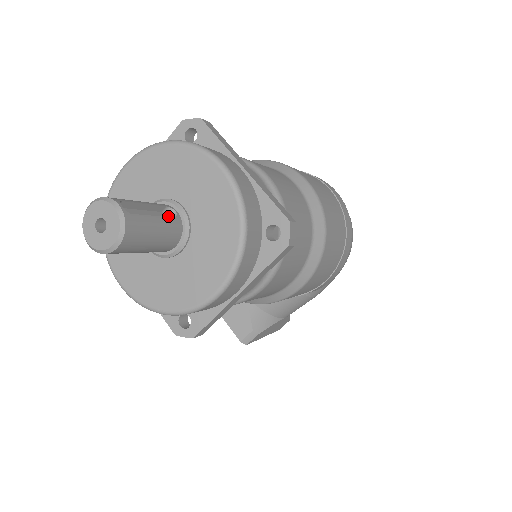
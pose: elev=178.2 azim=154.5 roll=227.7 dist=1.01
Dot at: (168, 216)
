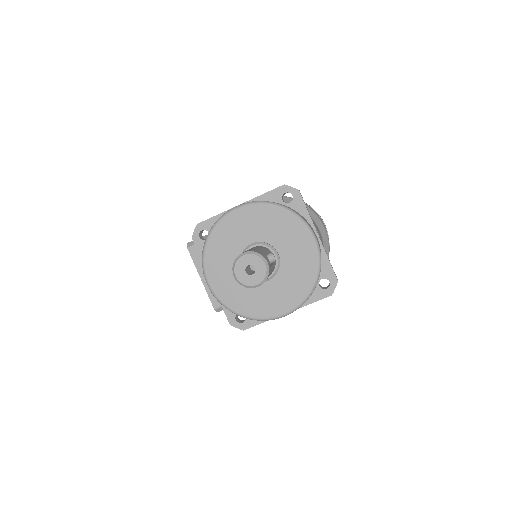
Dot at: (268, 257)
